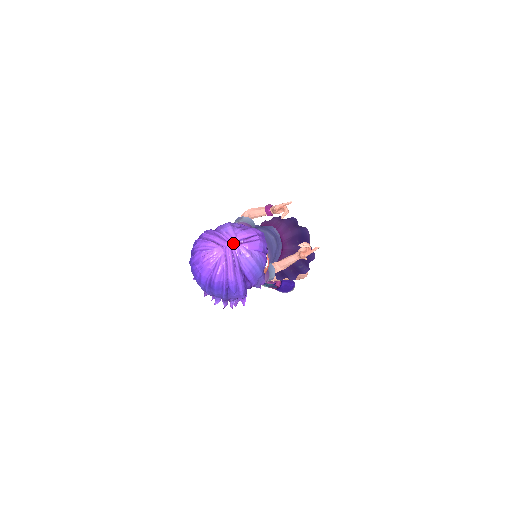
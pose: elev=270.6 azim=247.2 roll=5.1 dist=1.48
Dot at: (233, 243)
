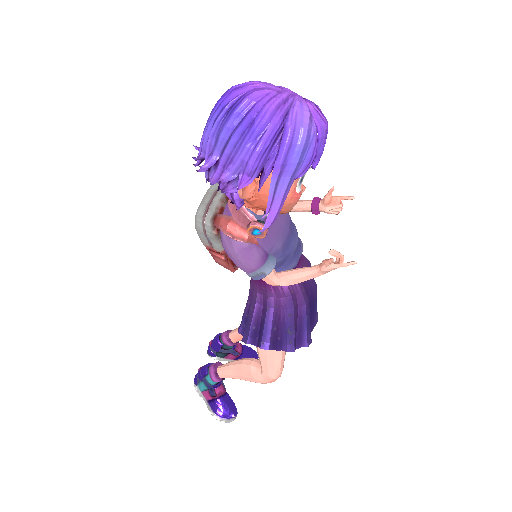
Dot at: occluded
